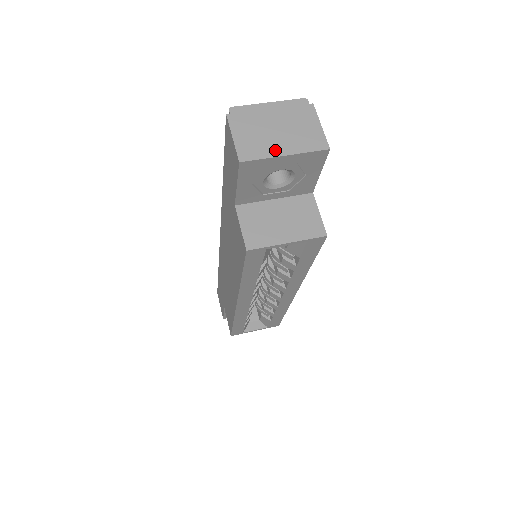
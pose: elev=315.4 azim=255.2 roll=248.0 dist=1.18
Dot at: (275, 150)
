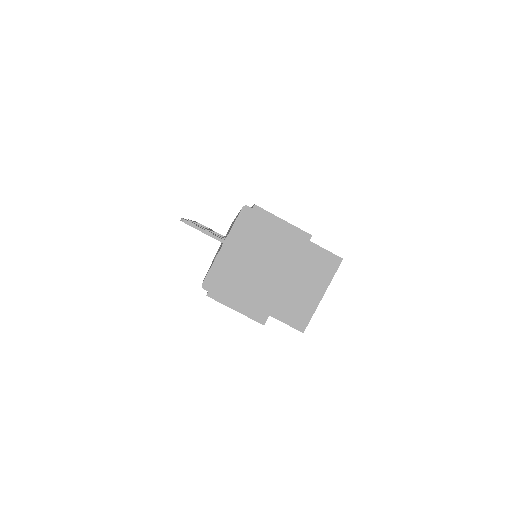
Dot at: (276, 285)
